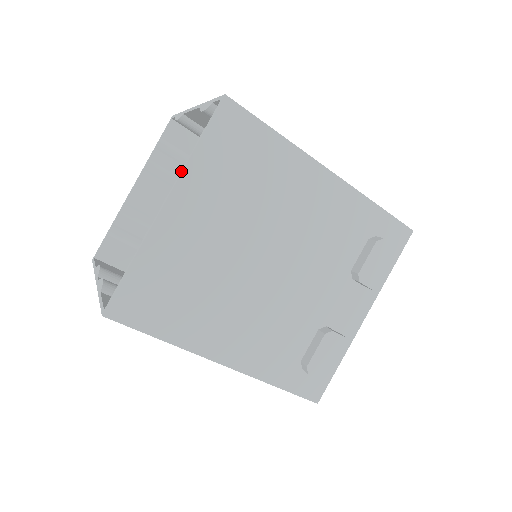
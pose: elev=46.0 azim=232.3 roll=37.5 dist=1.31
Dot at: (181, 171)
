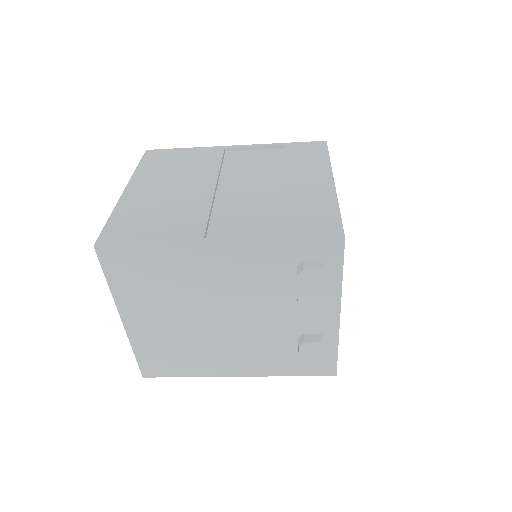
Dot at: (114, 298)
